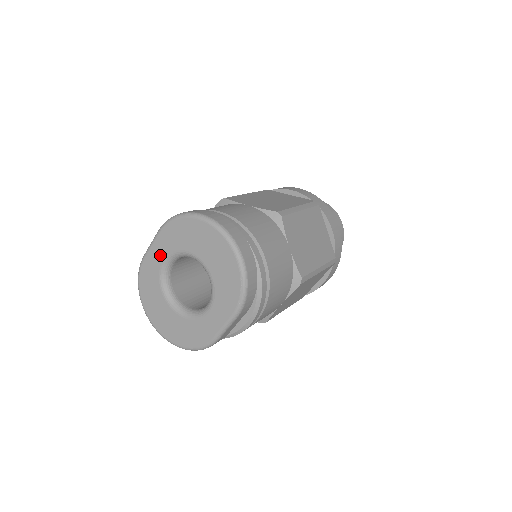
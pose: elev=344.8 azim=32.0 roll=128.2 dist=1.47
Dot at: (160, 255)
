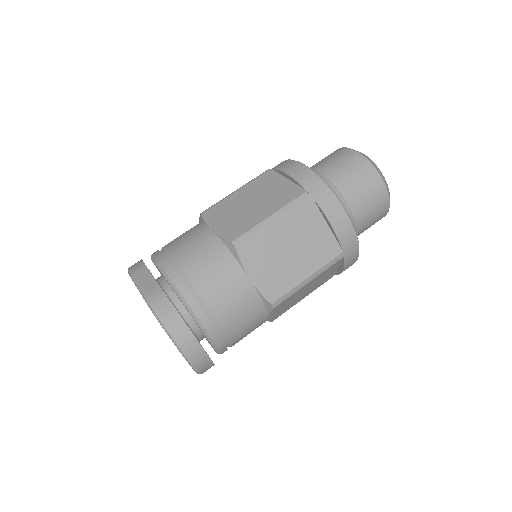
Dot at: occluded
